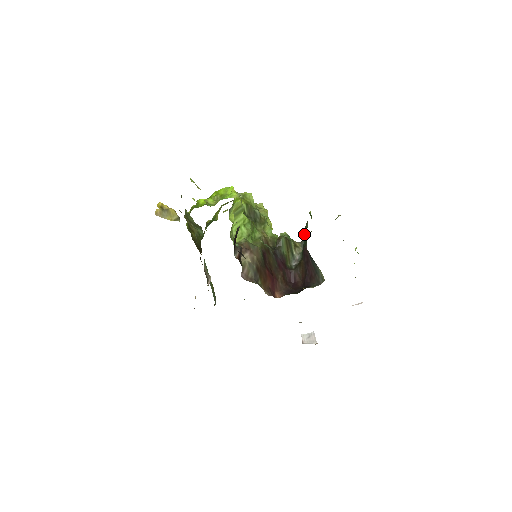
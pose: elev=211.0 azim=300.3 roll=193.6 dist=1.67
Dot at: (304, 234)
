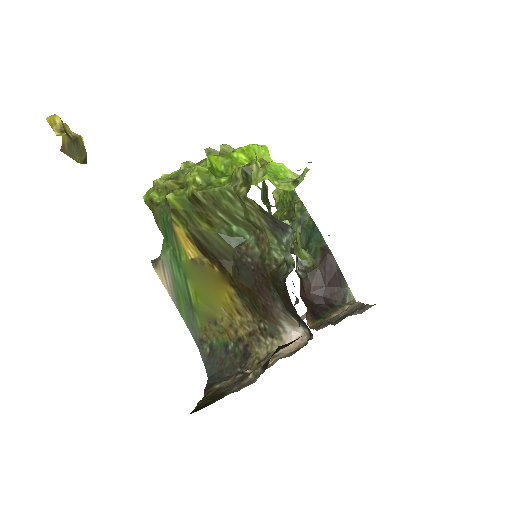
Dot at: (299, 223)
